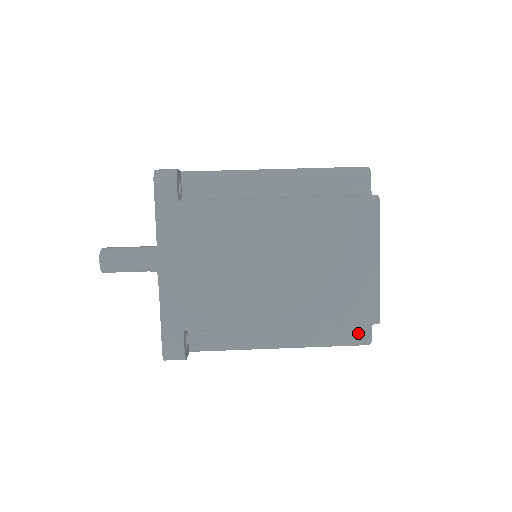
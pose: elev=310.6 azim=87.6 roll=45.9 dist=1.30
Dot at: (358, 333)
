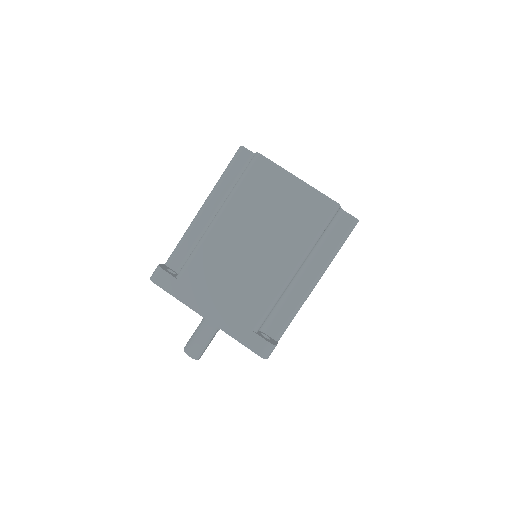
Dot at: occluded
